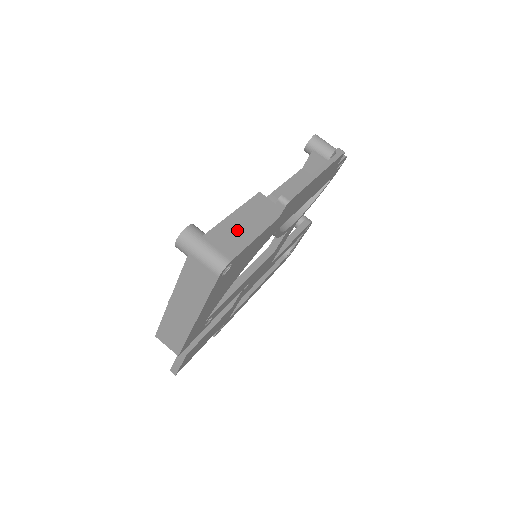
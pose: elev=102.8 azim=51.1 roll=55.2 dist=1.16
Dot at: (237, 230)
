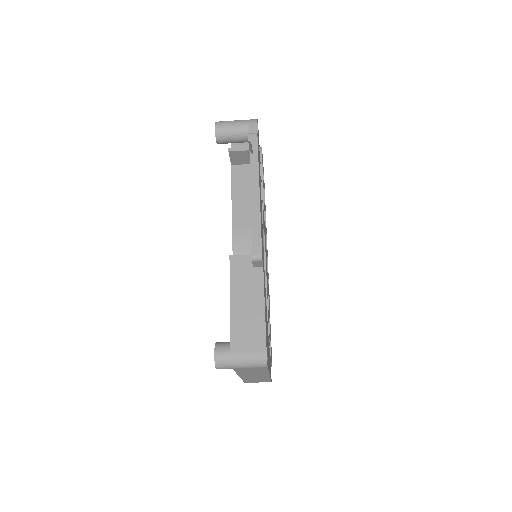
Dot at: (247, 317)
